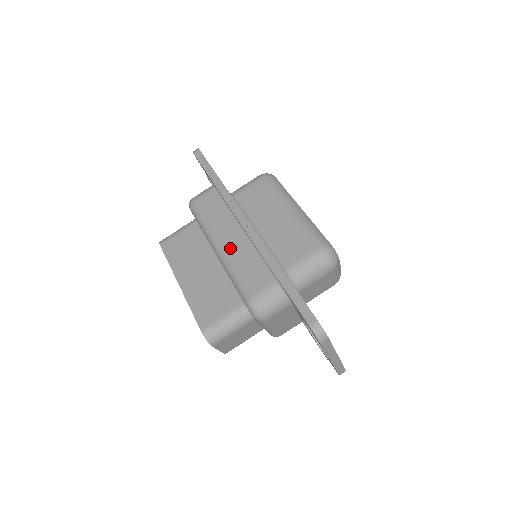
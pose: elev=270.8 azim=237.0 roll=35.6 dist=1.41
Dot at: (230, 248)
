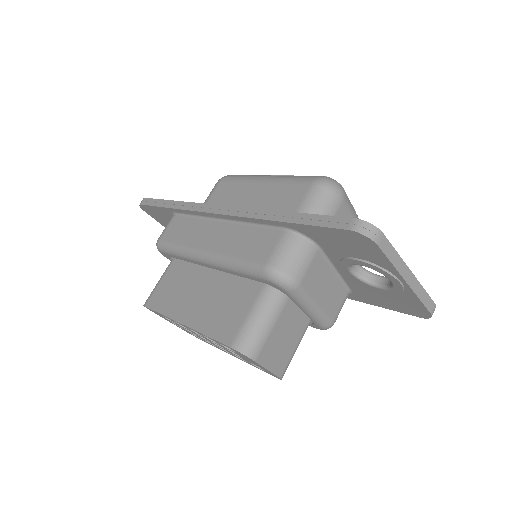
Dot at: (217, 244)
